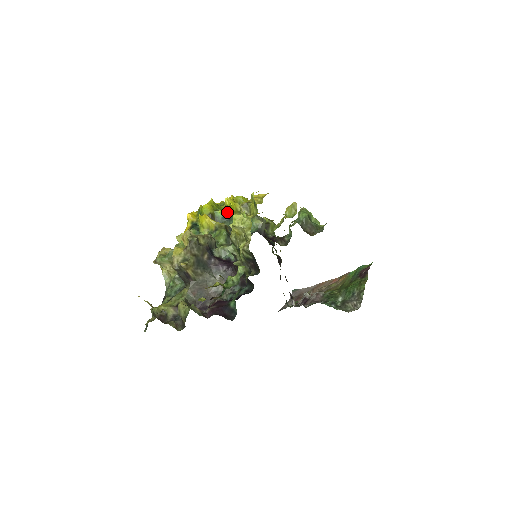
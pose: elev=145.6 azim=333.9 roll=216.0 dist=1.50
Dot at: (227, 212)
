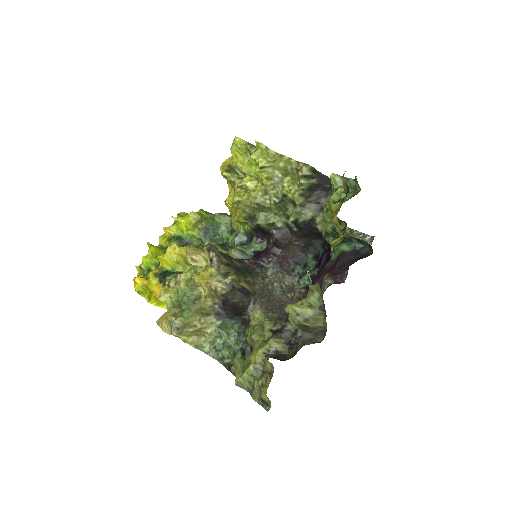
Dot at: (181, 240)
